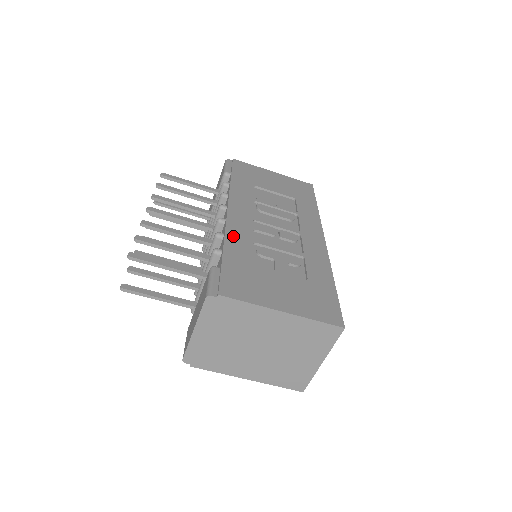
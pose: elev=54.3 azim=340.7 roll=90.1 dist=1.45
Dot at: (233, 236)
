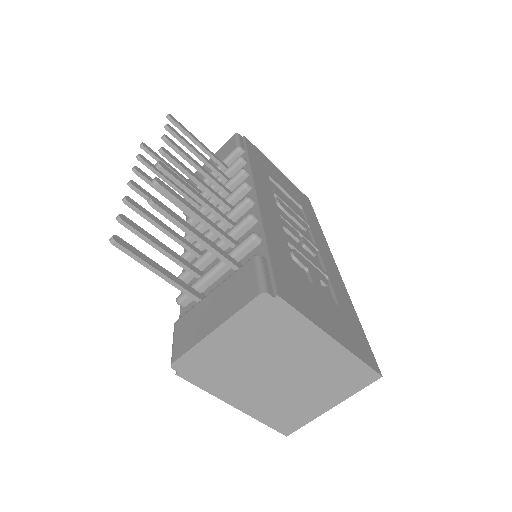
Dot at: (269, 225)
